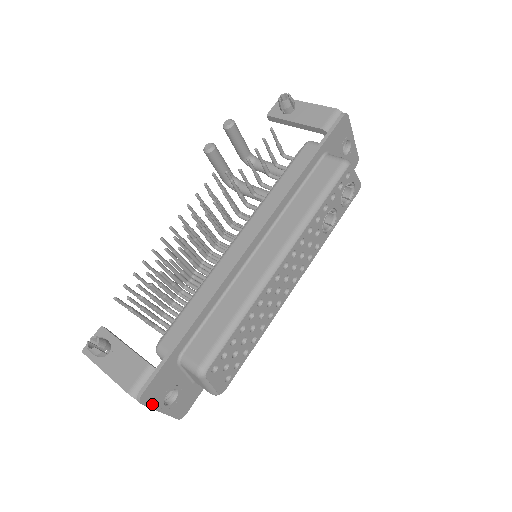
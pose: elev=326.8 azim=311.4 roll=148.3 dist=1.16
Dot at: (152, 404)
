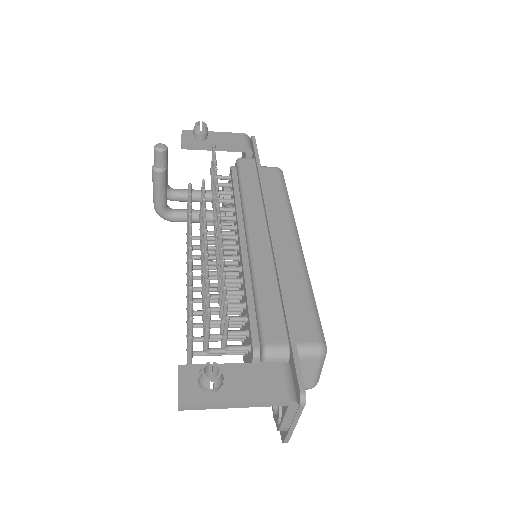
Dot at: occluded
